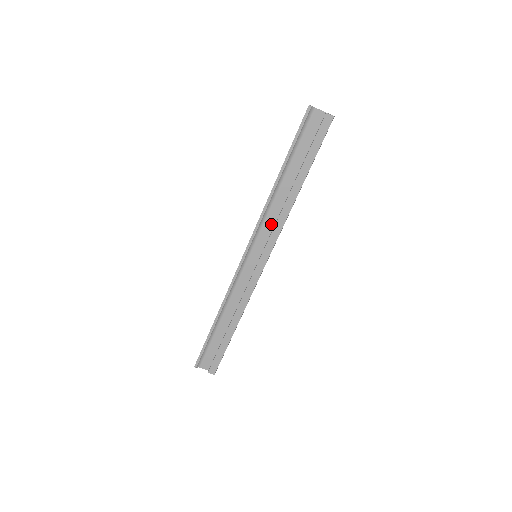
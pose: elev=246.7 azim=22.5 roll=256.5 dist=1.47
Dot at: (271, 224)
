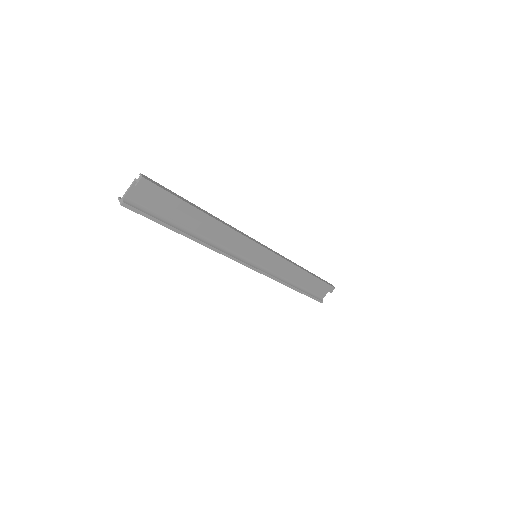
Dot at: (232, 243)
